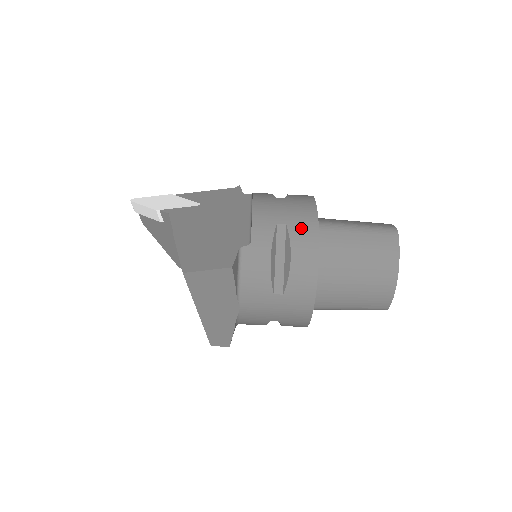
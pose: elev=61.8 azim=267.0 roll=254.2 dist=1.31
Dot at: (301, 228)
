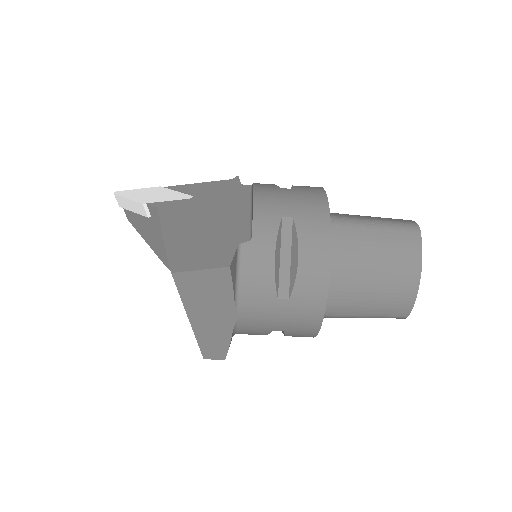
Dot at: (310, 222)
